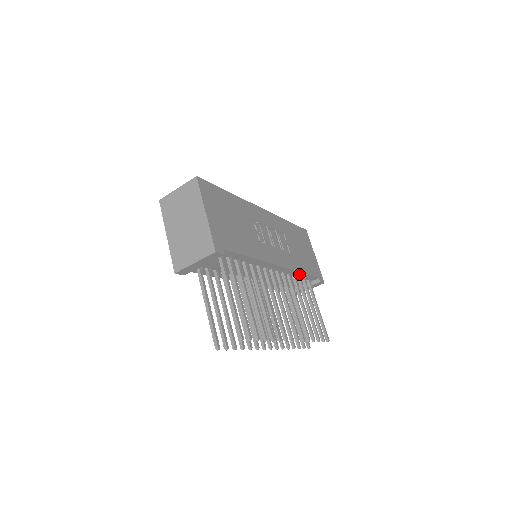
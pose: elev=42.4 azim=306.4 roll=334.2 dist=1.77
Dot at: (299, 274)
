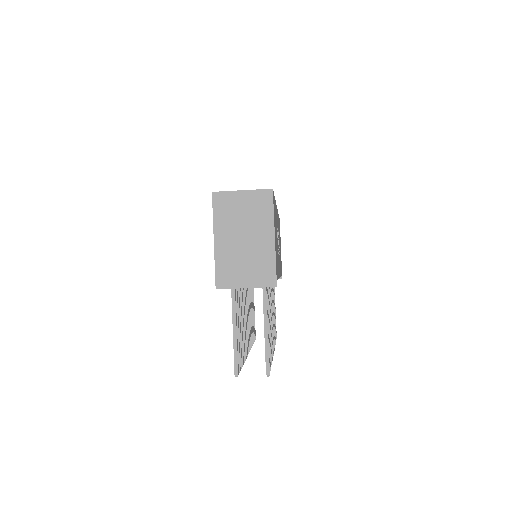
Dot at: occluded
